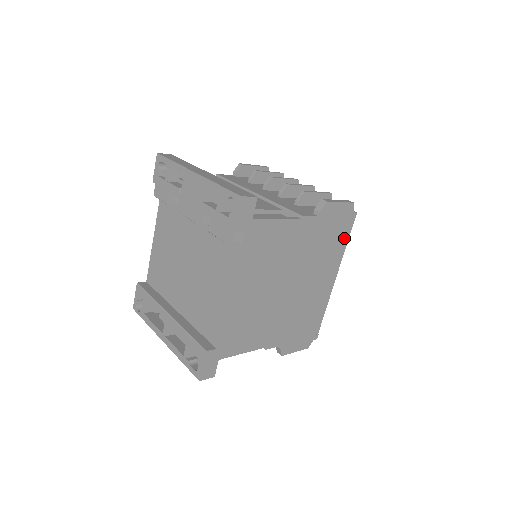
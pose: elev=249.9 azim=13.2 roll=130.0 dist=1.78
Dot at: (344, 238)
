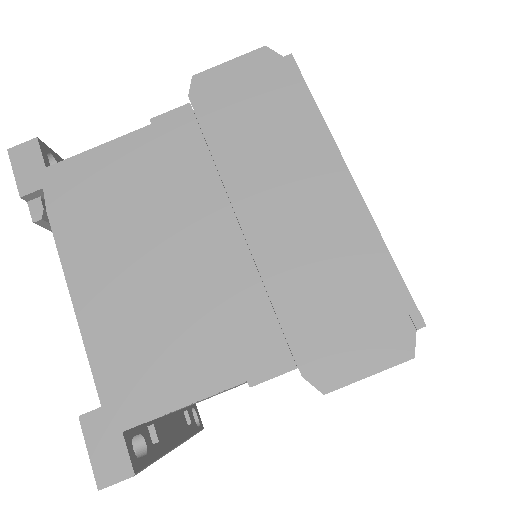
Dot at: (298, 103)
